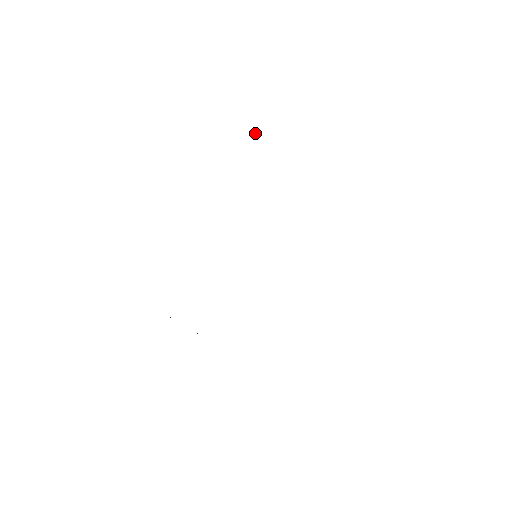
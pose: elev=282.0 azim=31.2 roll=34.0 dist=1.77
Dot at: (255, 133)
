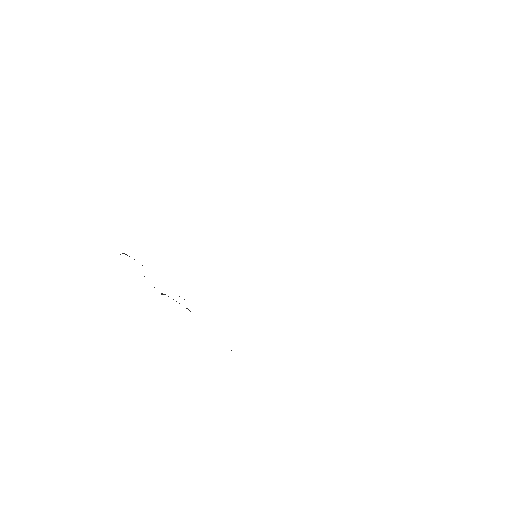
Dot at: occluded
